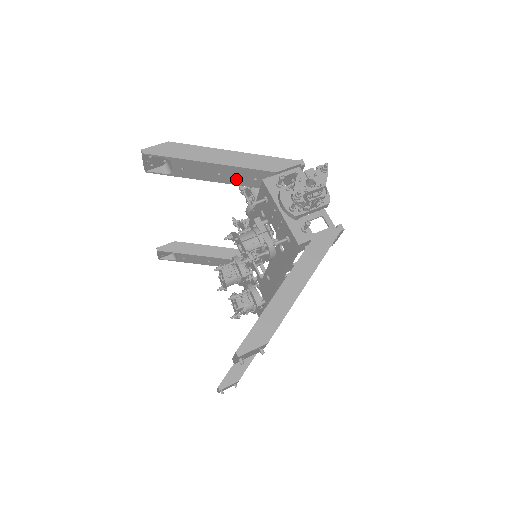
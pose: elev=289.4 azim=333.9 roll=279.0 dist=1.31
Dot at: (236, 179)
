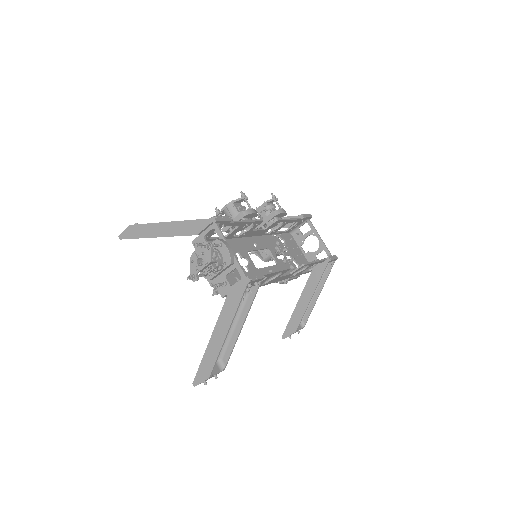
Dot at: occluded
